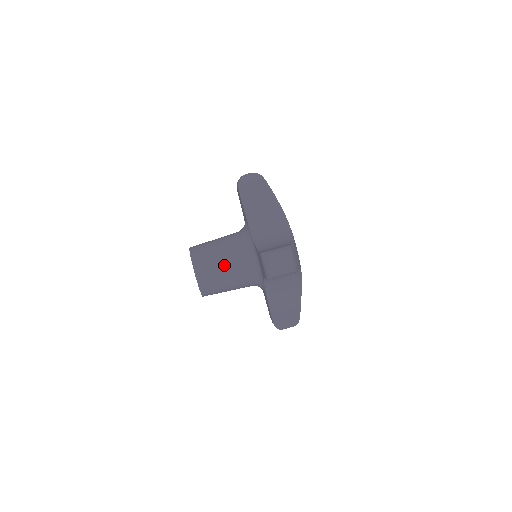
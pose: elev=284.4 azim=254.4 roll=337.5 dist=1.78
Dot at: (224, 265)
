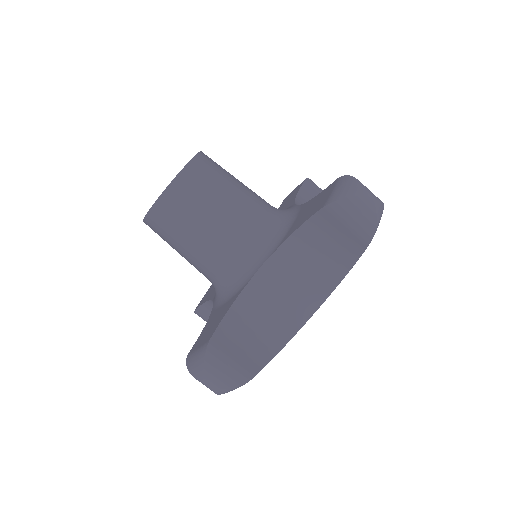
Dot at: (192, 246)
